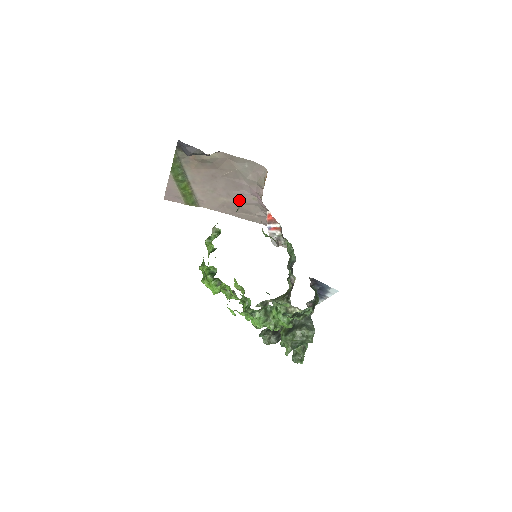
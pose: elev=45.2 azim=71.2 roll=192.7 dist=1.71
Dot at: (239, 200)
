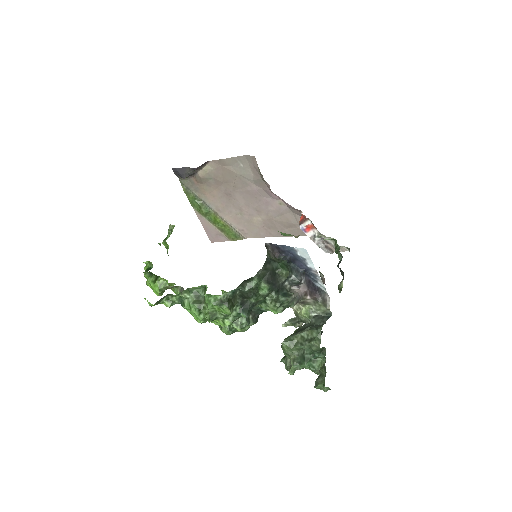
Dot at: (270, 213)
